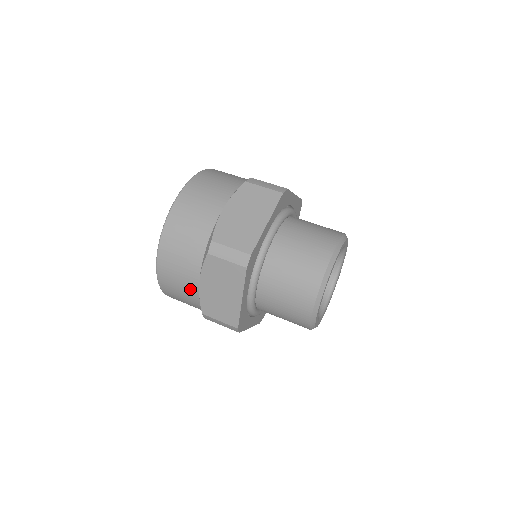
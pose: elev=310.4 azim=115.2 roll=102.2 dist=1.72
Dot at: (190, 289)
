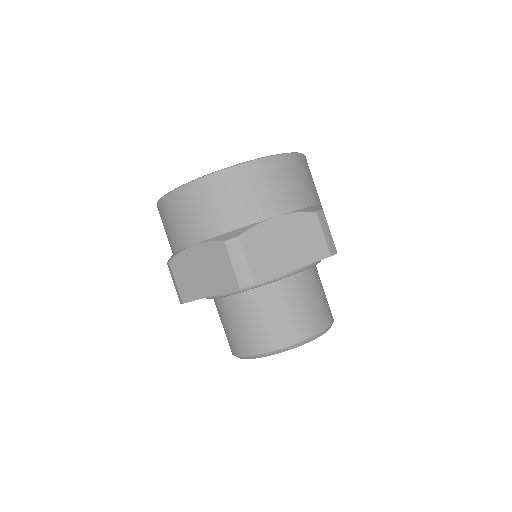
Dot at: occluded
